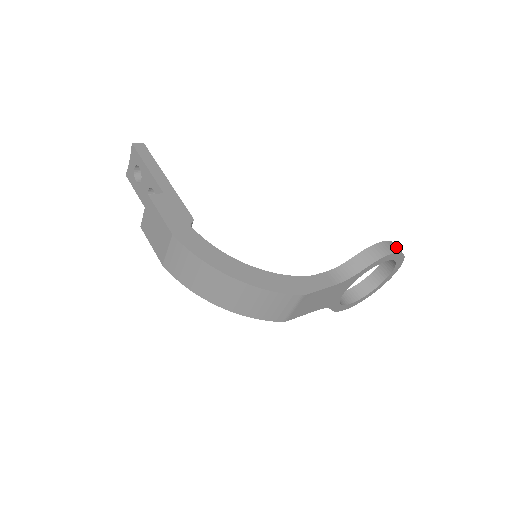
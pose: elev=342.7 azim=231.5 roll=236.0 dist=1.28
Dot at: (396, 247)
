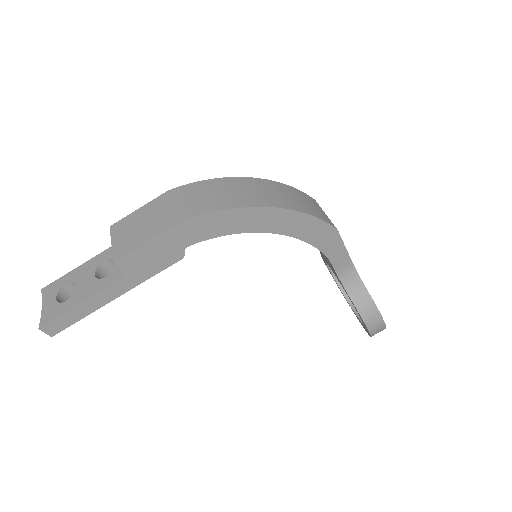
Dot at: occluded
